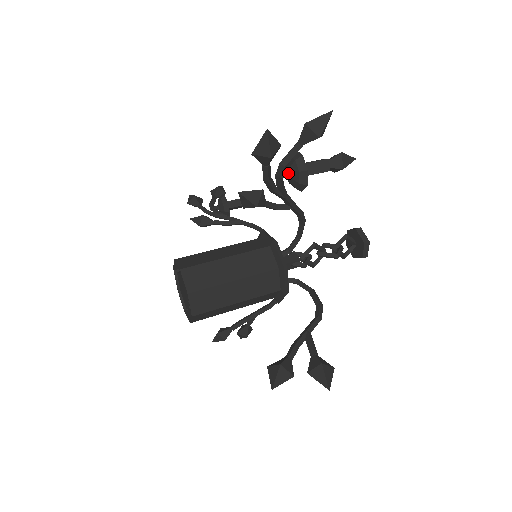
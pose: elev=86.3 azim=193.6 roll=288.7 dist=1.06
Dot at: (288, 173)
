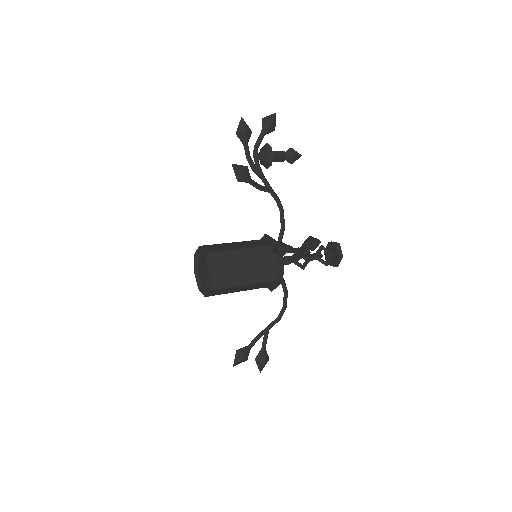
Dot at: (261, 155)
